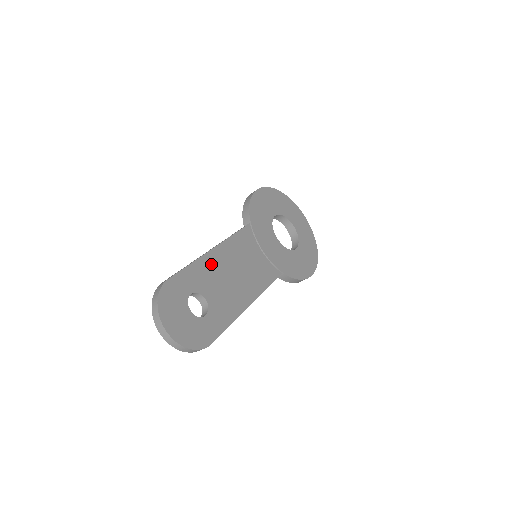
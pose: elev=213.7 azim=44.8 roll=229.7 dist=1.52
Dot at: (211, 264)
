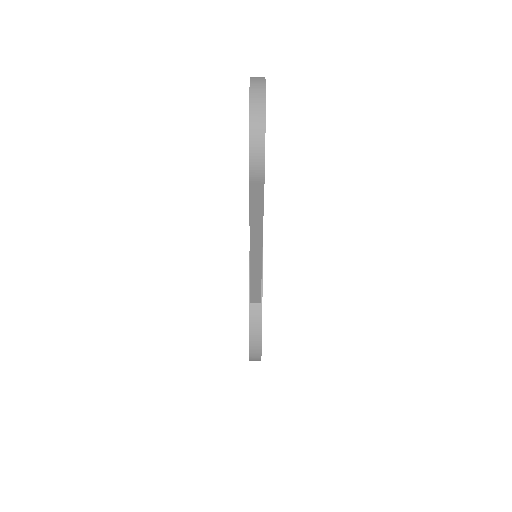
Dot at: occluded
